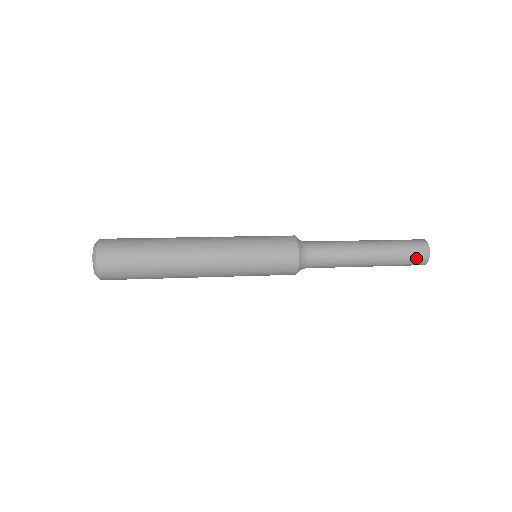
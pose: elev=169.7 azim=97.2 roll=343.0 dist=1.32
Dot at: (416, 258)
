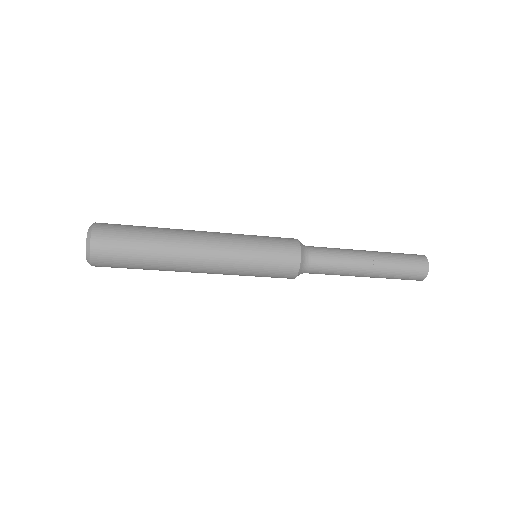
Dot at: (414, 275)
